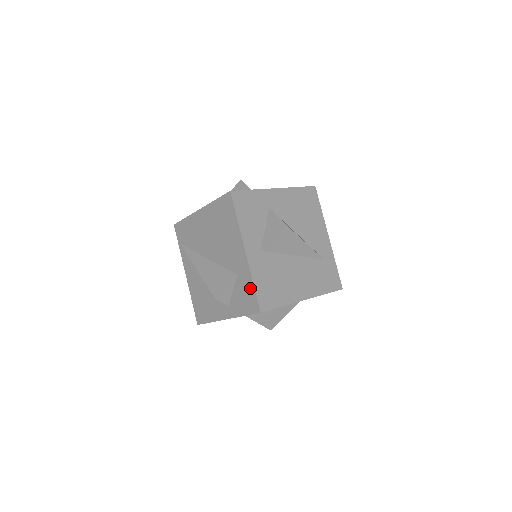
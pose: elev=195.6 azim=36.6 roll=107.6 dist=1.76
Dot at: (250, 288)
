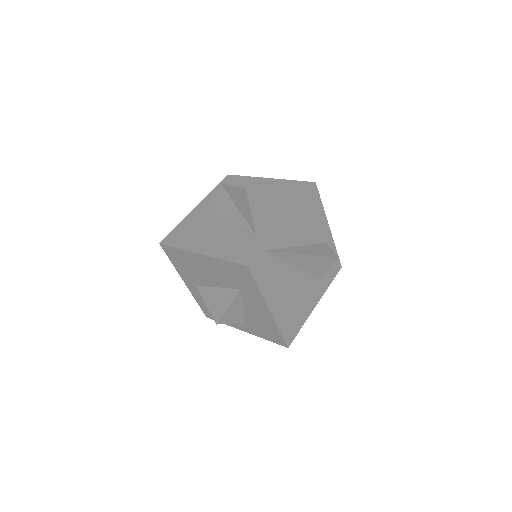
Dot at: occluded
